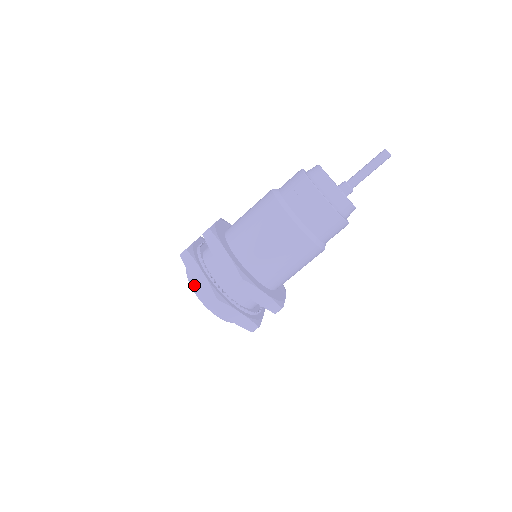
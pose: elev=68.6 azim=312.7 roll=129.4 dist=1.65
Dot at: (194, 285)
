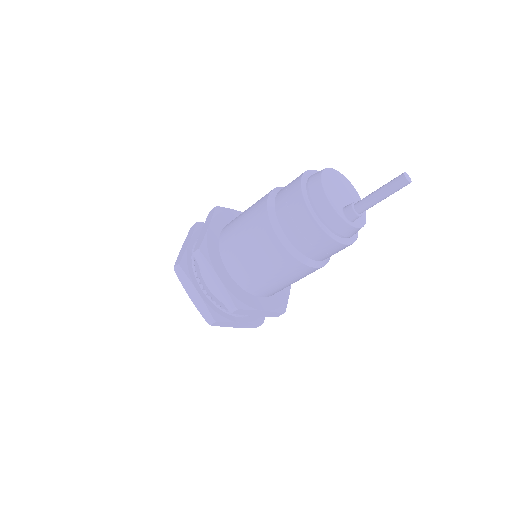
Dot at: occluded
